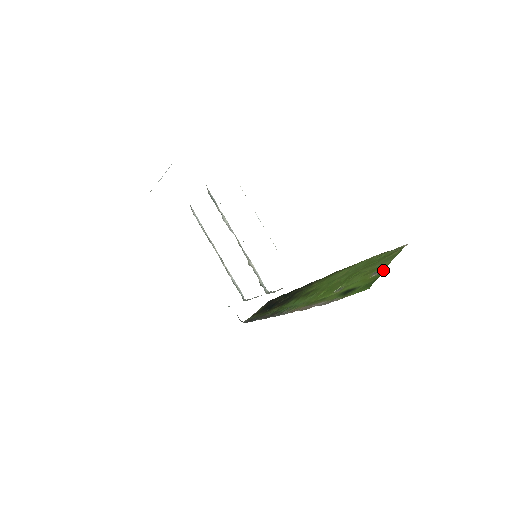
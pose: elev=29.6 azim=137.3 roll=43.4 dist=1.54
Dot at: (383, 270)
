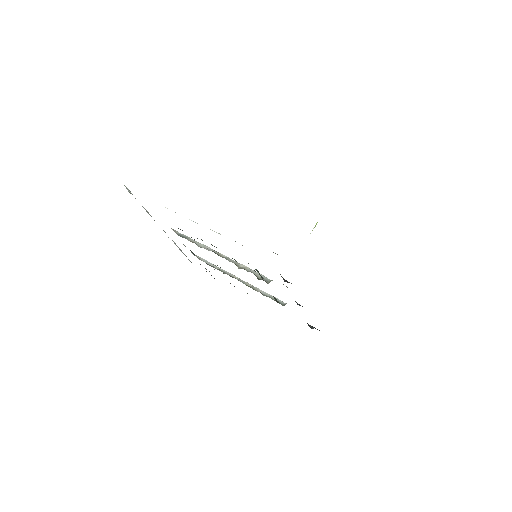
Dot at: occluded
